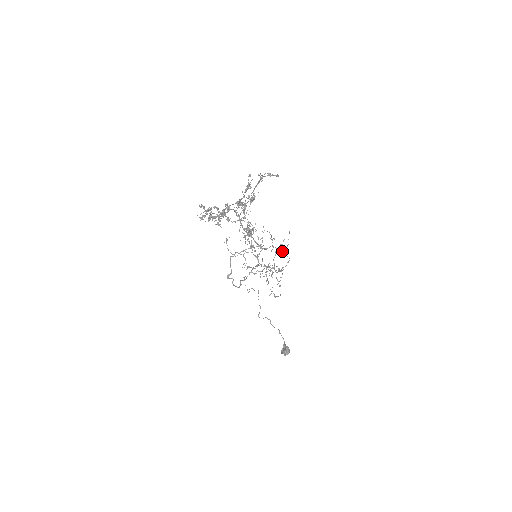
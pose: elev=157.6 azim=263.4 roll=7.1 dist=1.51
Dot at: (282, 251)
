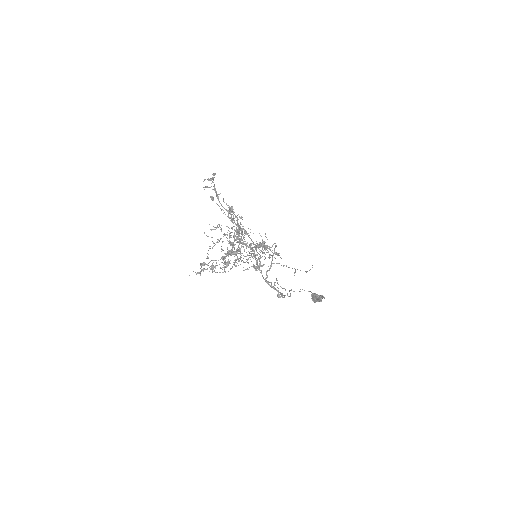
Dot at: occluded
